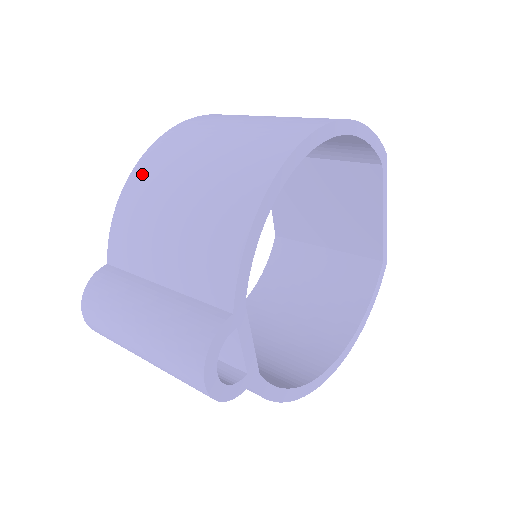
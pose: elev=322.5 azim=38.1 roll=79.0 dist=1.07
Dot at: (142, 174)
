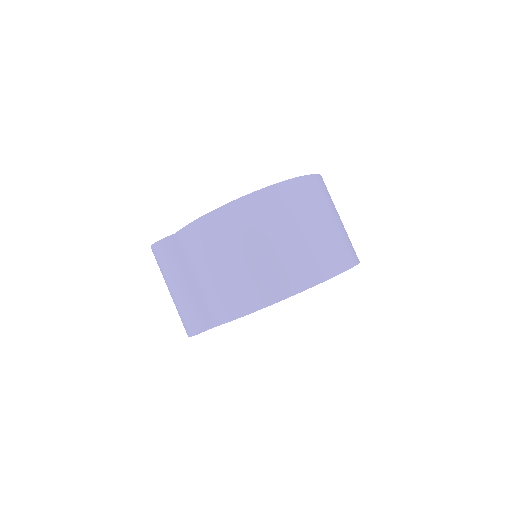
Dot at: (218, 221)
